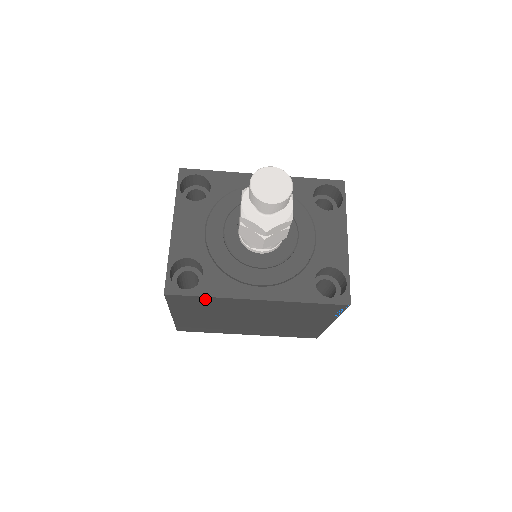
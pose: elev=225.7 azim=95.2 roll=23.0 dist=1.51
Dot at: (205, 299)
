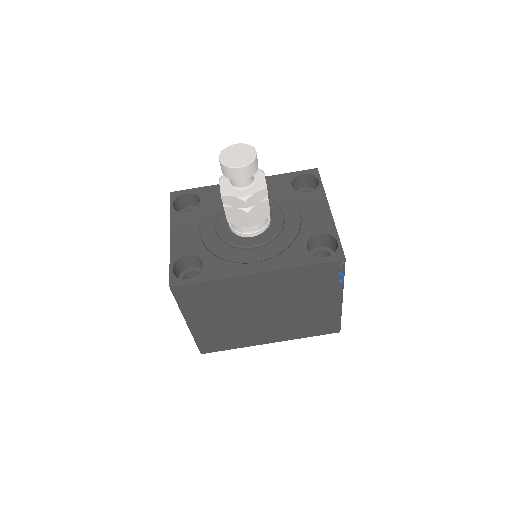
Dot at: (209, 286)
